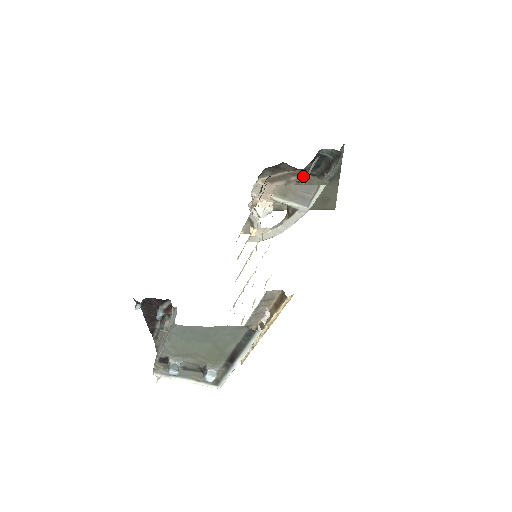
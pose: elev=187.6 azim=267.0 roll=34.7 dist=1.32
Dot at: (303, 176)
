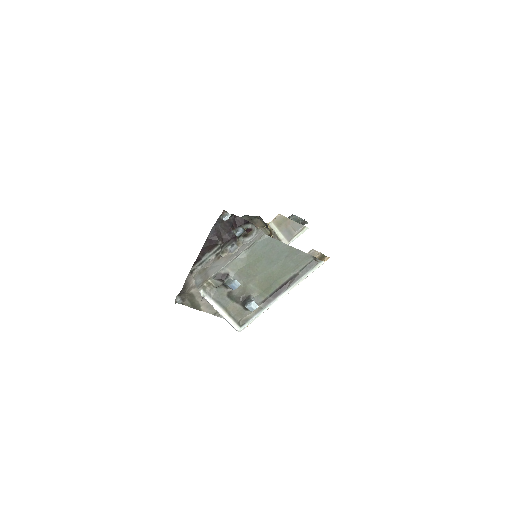
Dot at: occluded
